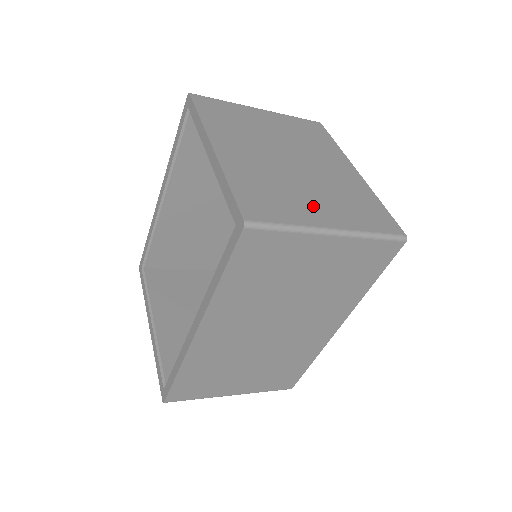
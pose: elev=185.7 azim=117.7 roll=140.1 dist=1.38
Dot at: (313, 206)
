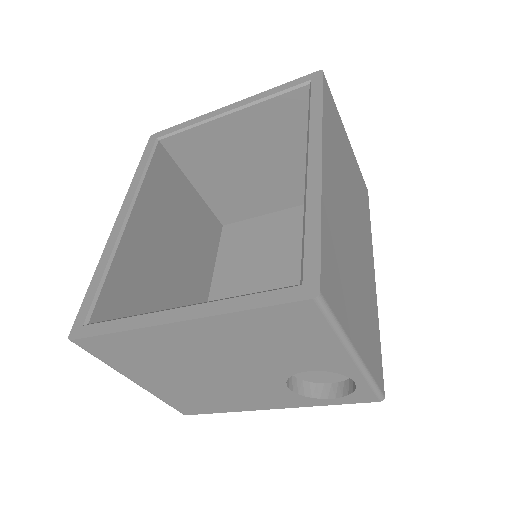
Dot at: occluded
